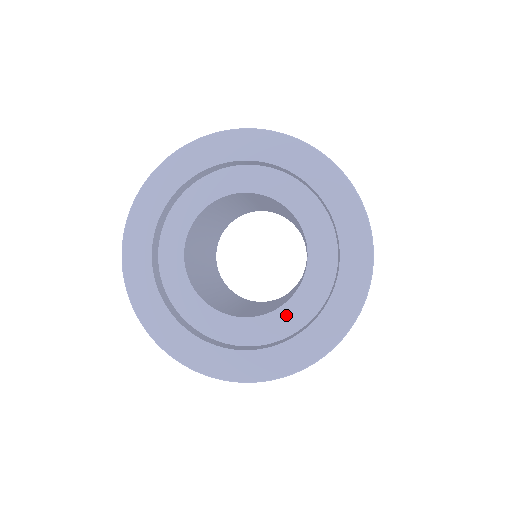
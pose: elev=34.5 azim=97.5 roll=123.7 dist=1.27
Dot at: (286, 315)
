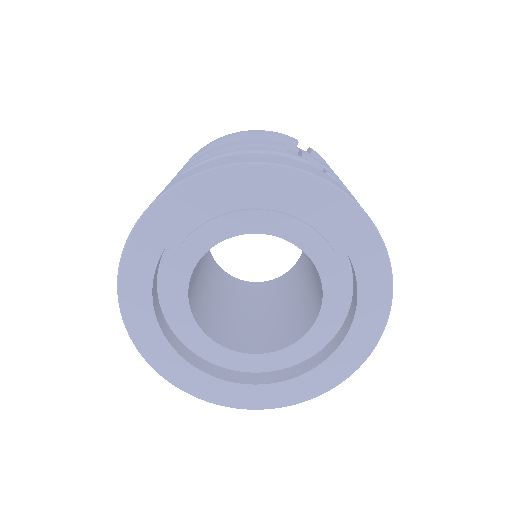
Dot at: (257, 363)
